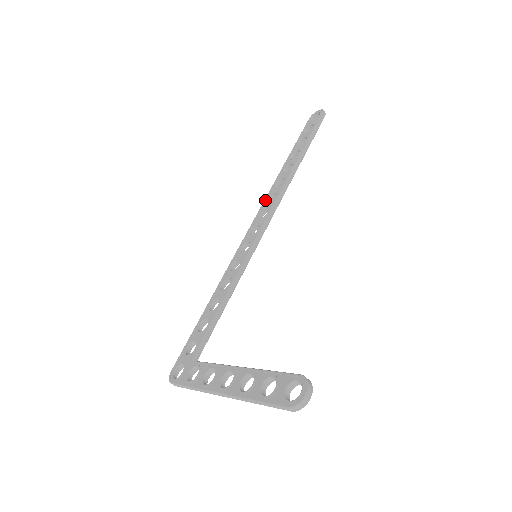
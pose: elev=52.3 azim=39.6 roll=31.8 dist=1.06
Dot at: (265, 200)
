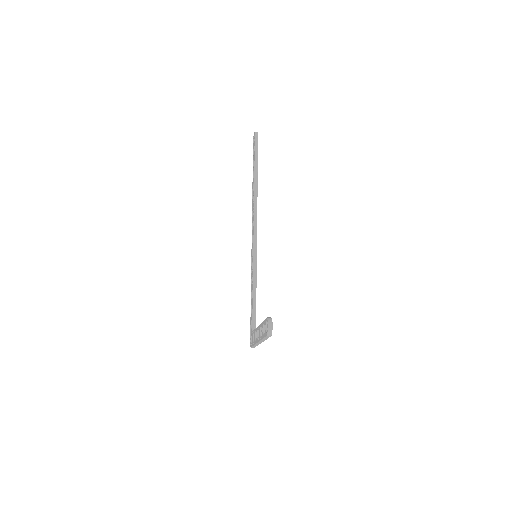
Dot at: (252, 216)
